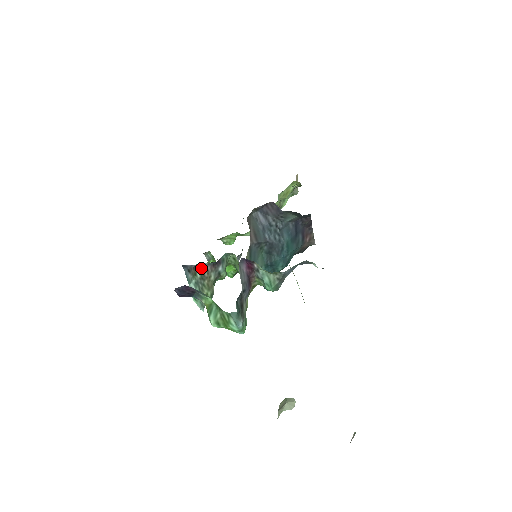
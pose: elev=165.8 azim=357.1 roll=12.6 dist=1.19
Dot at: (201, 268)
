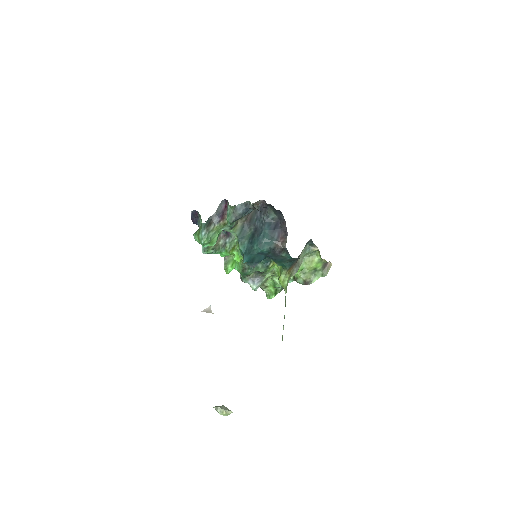
Dot at: occluded
